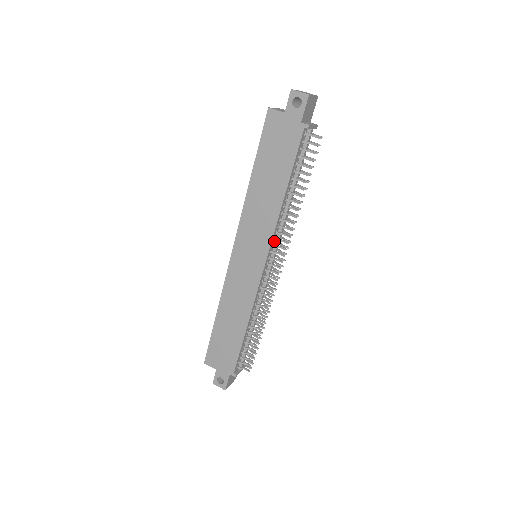
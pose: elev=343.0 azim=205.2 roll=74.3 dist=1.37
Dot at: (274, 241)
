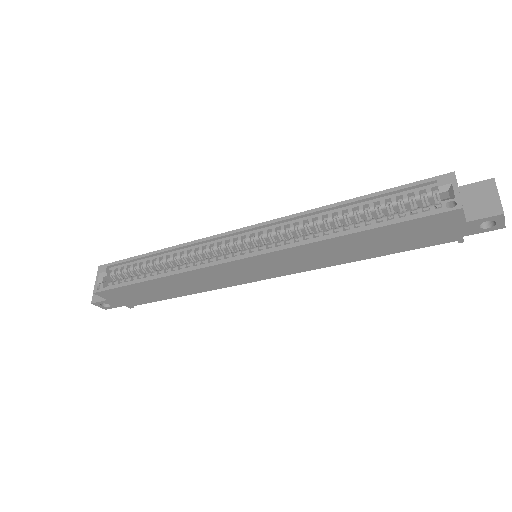
Dot at: occluded
